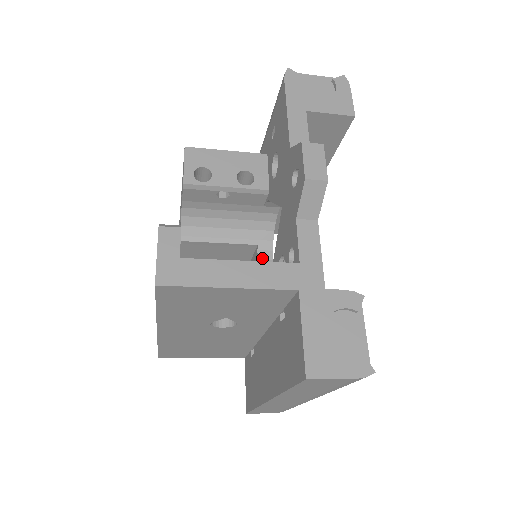
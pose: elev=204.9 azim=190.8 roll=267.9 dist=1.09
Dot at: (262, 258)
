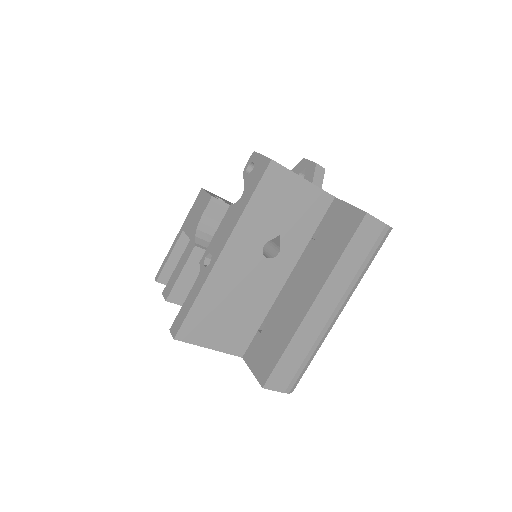
Dot at: occluded
